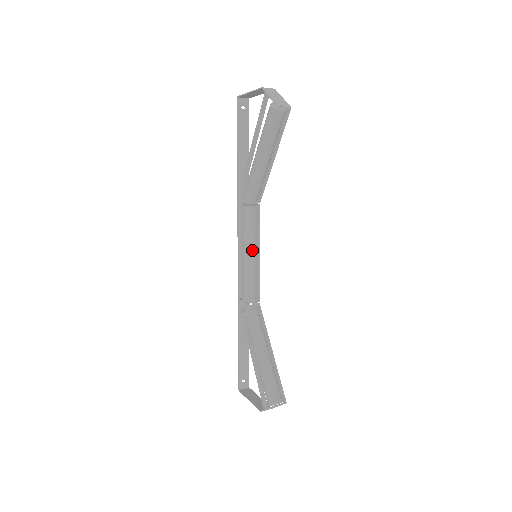
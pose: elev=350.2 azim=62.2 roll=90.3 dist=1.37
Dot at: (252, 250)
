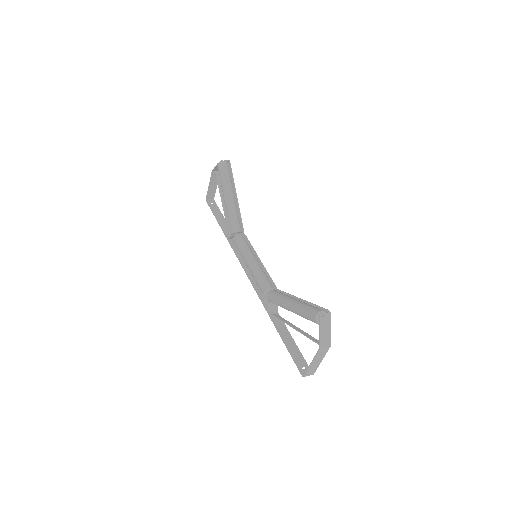
Dot at: (252, 257)
